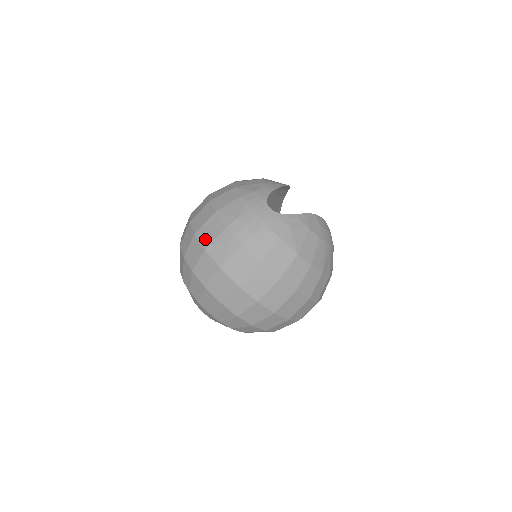
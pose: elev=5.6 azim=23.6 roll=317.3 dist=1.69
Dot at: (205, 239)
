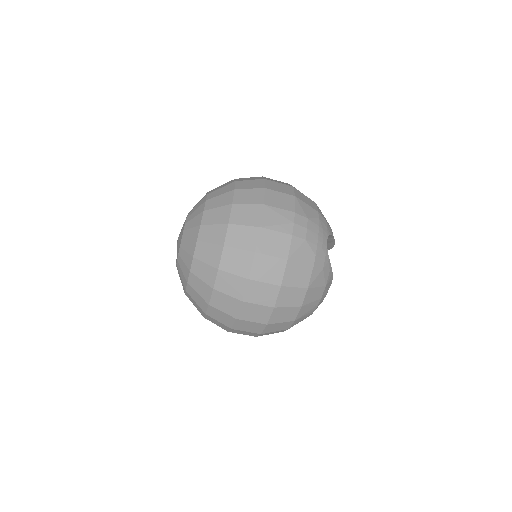
Dot at: (271, 200)
